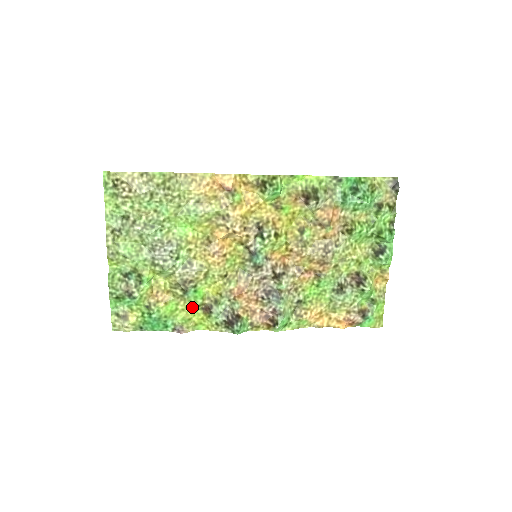
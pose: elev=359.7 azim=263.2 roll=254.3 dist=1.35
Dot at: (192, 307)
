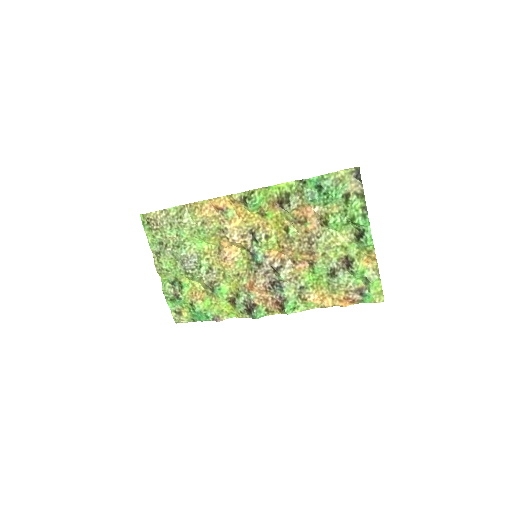
Dot at: (221, 301)
